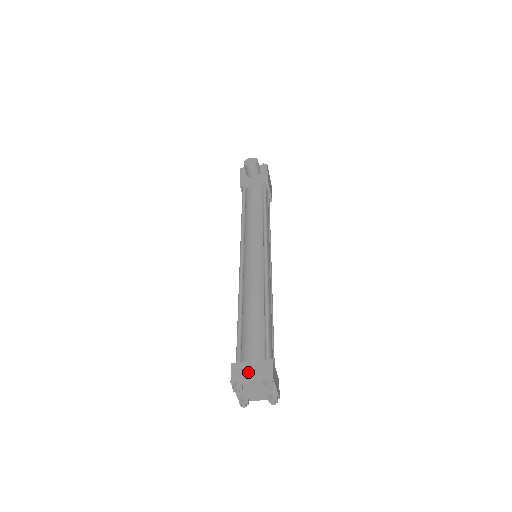
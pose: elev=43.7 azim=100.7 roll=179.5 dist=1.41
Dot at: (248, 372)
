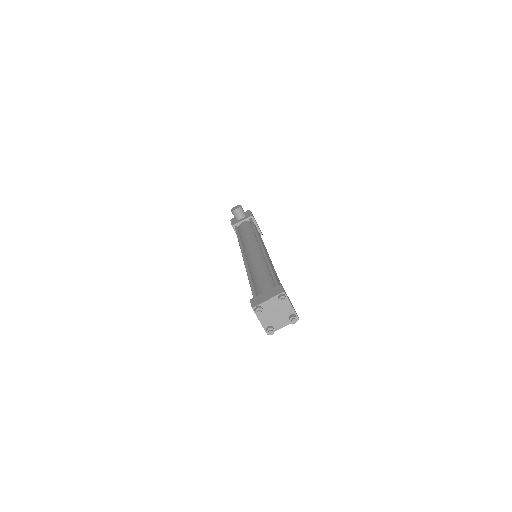
Dot at: (264, 297)
